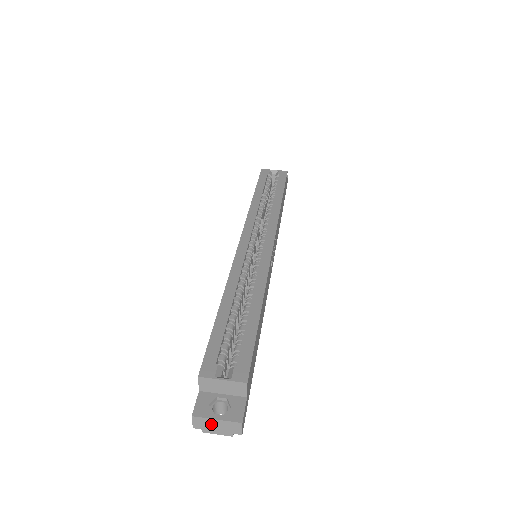
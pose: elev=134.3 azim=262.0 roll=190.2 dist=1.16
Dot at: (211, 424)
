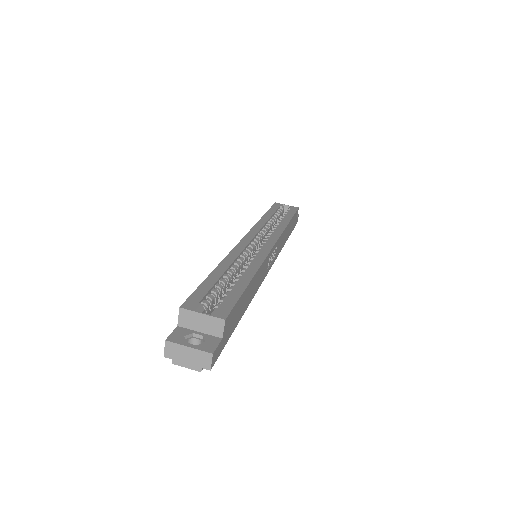
Dot at: (182, 353)
